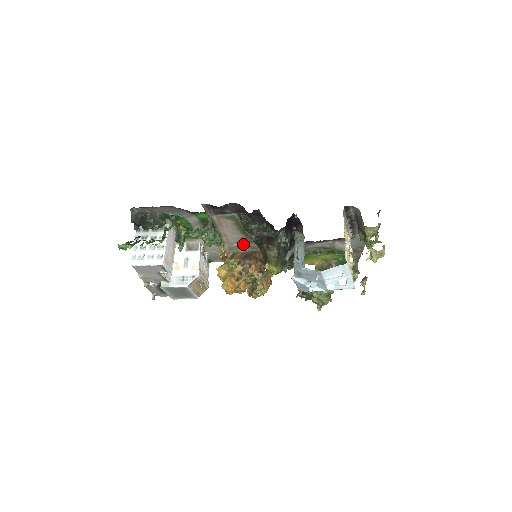
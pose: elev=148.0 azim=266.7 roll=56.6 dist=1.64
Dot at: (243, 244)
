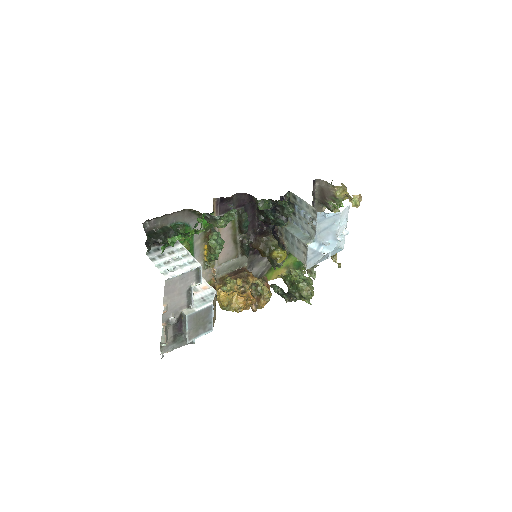
Dot at: (229, 262)
